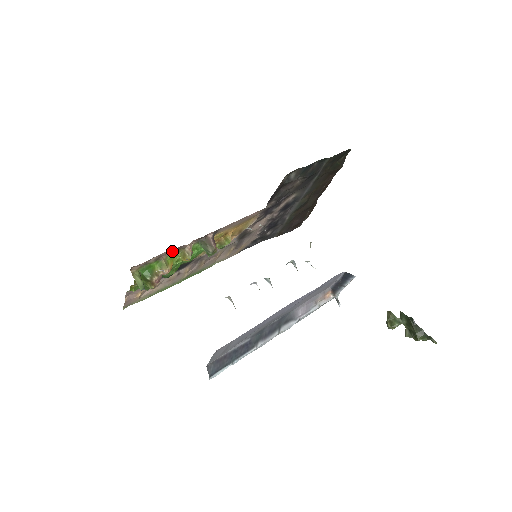
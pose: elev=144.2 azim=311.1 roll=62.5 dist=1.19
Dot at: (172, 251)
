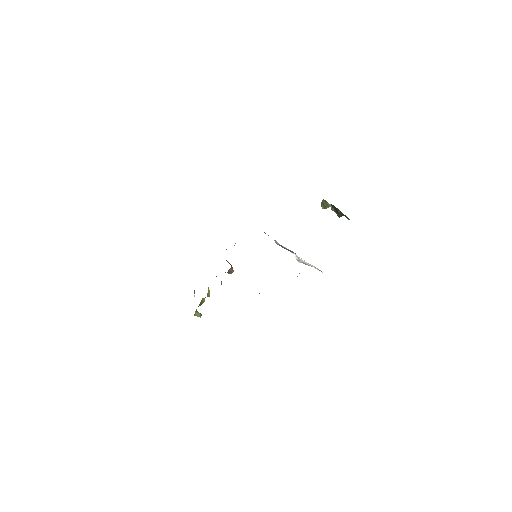
Dot at: occluded
